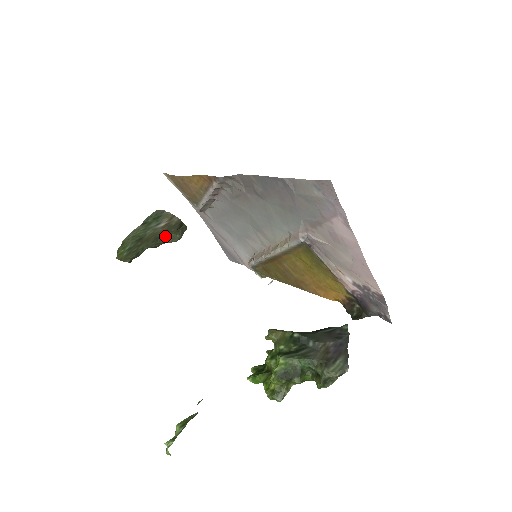
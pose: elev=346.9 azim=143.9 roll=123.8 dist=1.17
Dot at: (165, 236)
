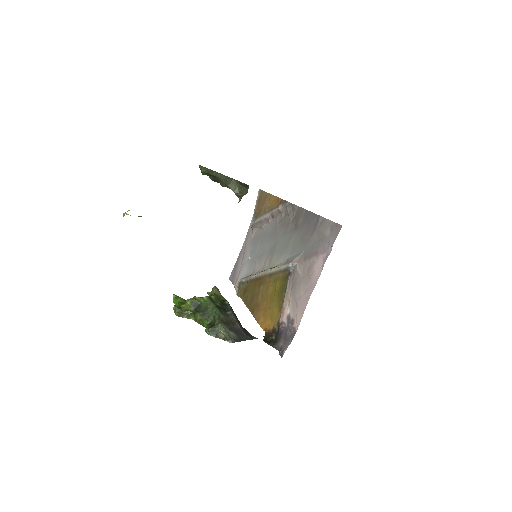
Dot at: (233, 182)
